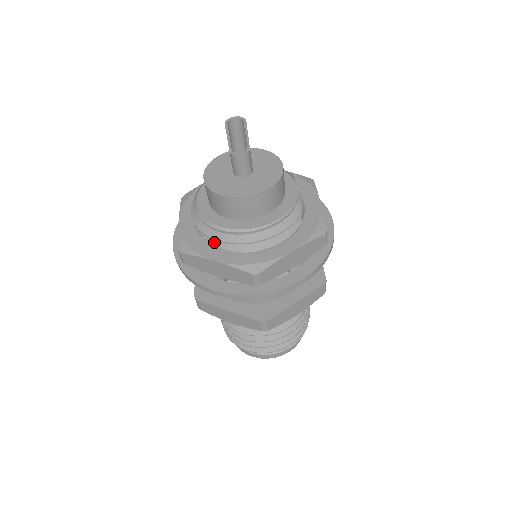
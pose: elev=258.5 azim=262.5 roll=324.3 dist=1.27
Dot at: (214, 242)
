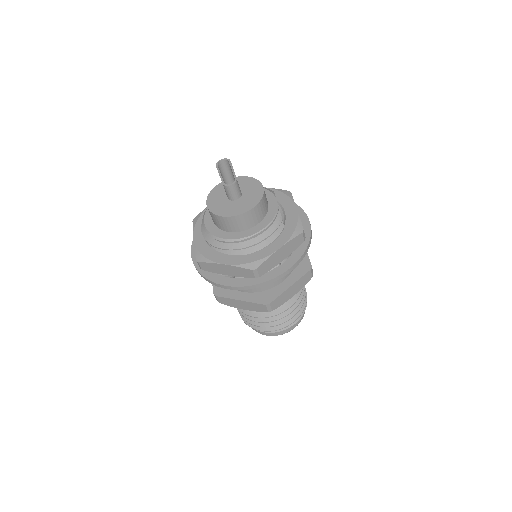
Dot at: (221, 250)
